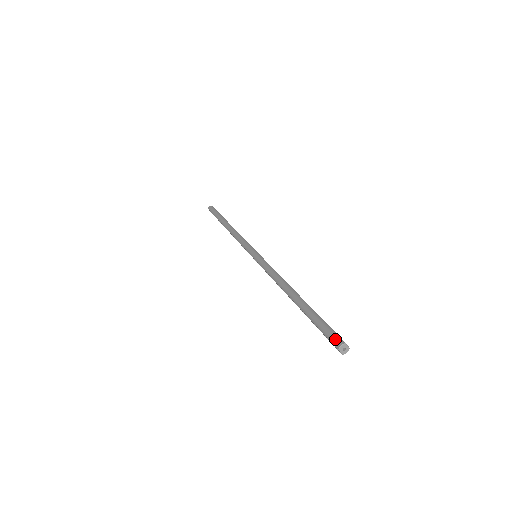
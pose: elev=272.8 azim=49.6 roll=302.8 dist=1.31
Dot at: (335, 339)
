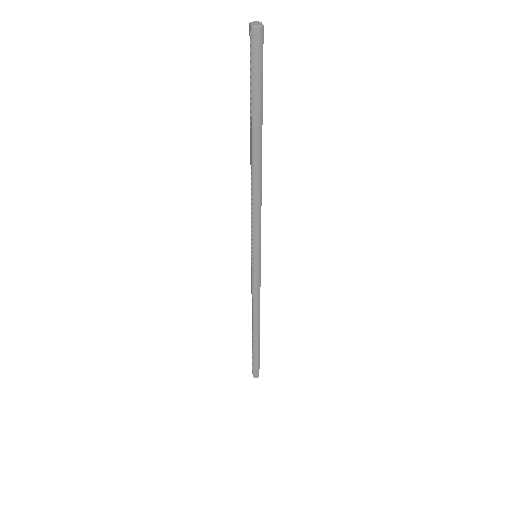
Dot at: occluded
